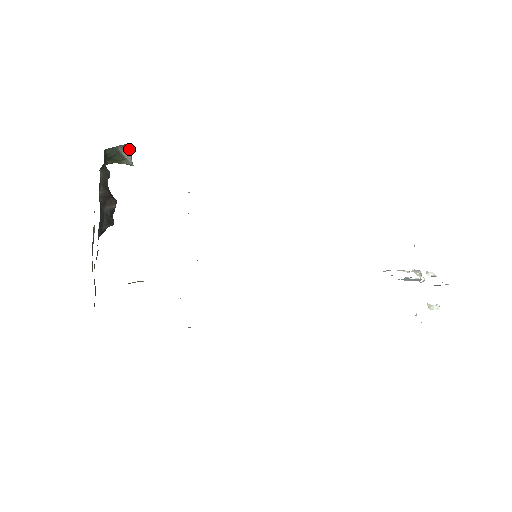
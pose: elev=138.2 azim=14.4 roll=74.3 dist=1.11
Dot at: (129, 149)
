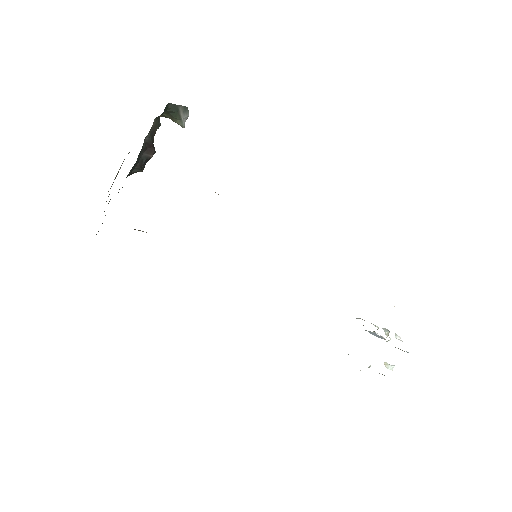
Dot at: (188, 112)
